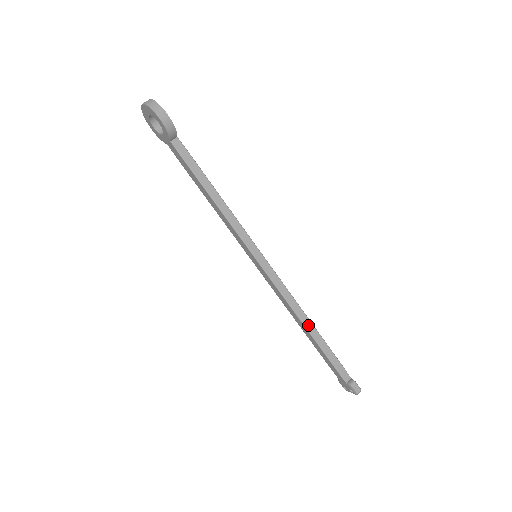
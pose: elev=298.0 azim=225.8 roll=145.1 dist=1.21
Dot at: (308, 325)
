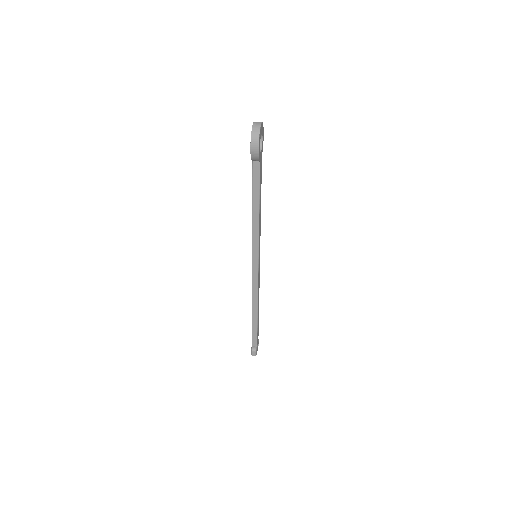
Dot at: (254, 309)
